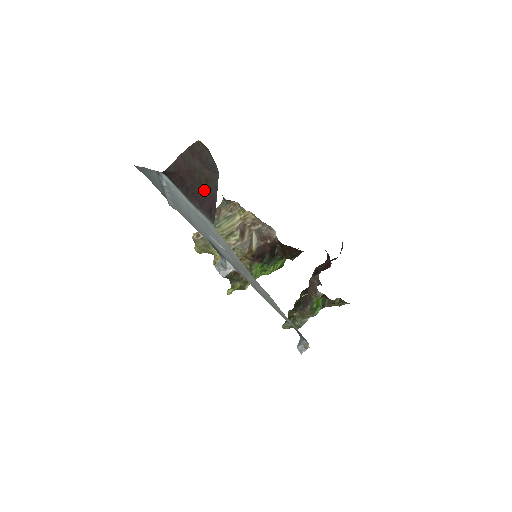
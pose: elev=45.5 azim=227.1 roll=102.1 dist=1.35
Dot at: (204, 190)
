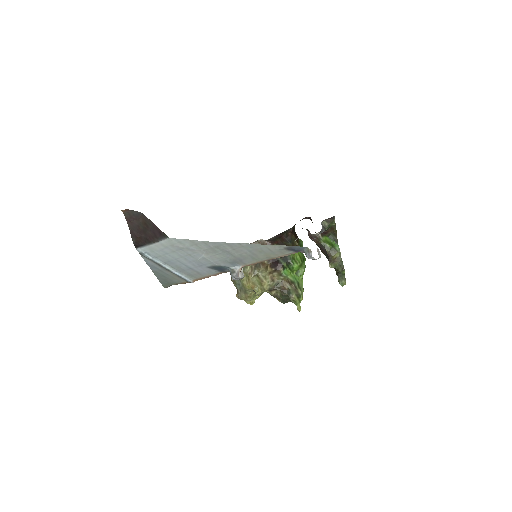
Dot at: (149, 229)
